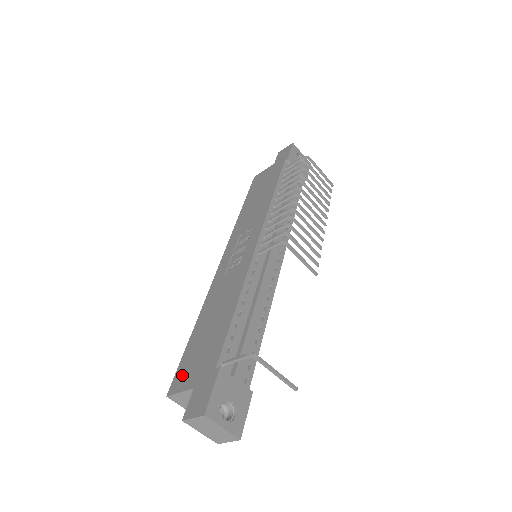
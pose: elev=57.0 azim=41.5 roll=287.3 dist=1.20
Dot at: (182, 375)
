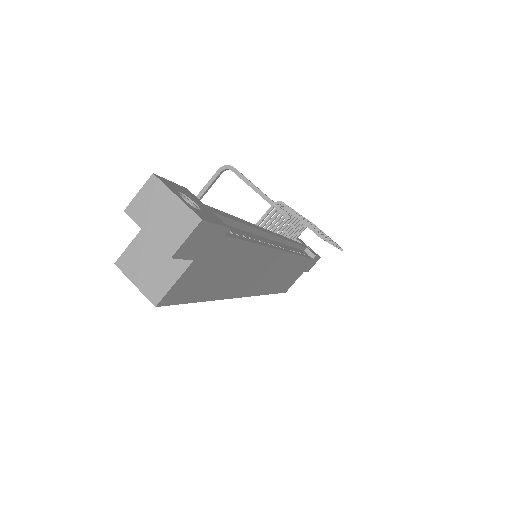
Dot at: occluded
